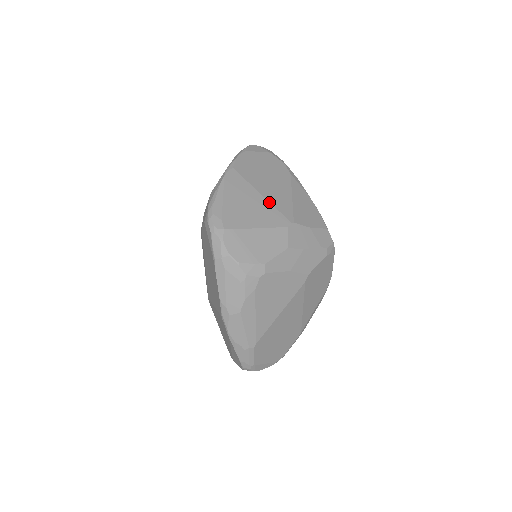
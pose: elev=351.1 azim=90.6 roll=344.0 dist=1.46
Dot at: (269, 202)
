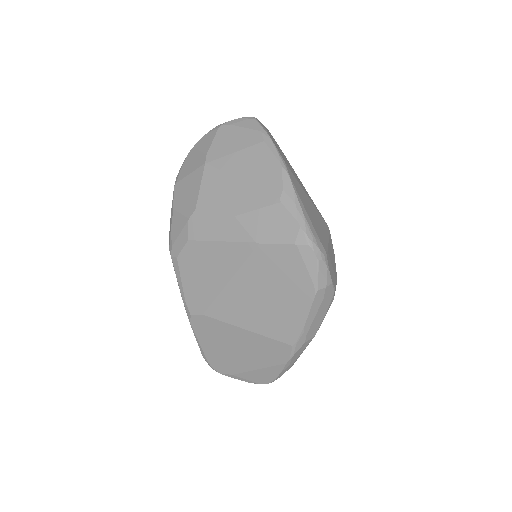
Dot at: (313, 204)
